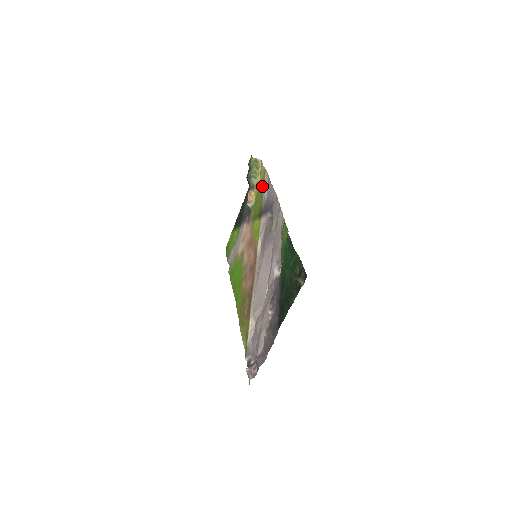
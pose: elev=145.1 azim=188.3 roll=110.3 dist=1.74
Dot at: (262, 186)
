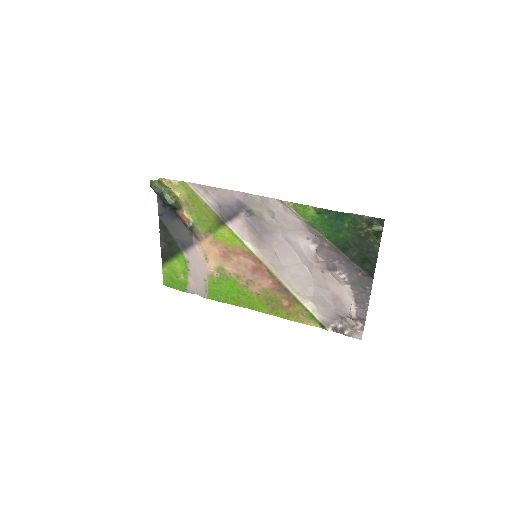
Dot at: (195, 198)
